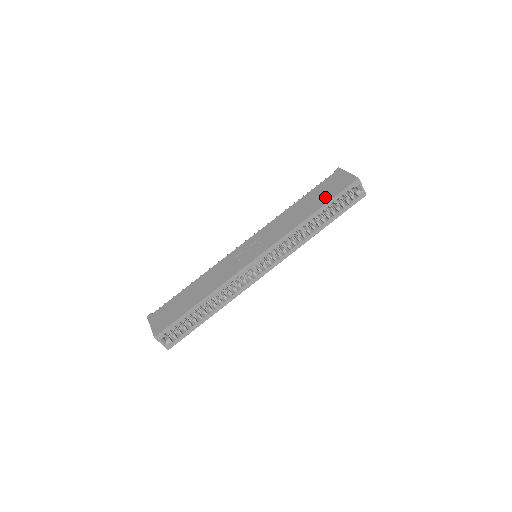
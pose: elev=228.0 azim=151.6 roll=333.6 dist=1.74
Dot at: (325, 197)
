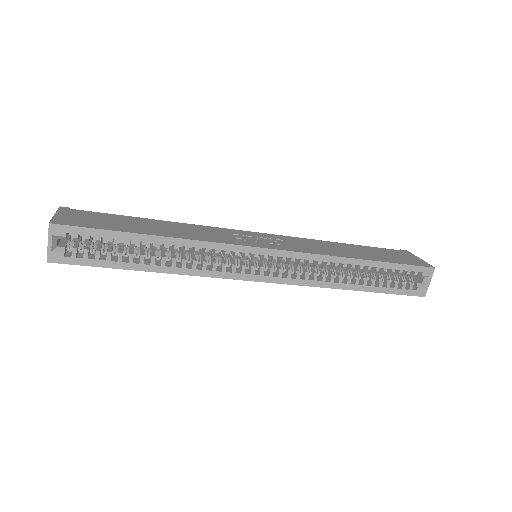
Dot at: (385, 257)
